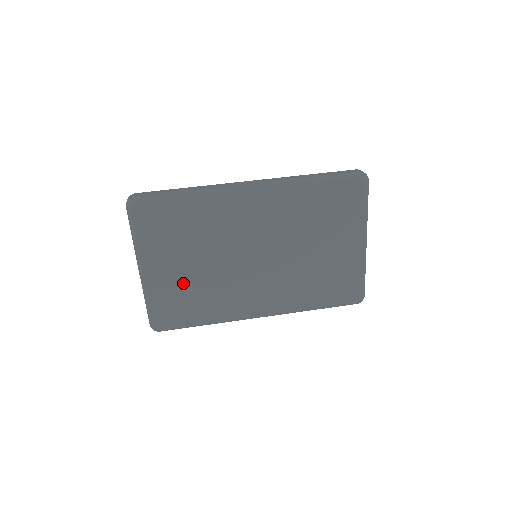
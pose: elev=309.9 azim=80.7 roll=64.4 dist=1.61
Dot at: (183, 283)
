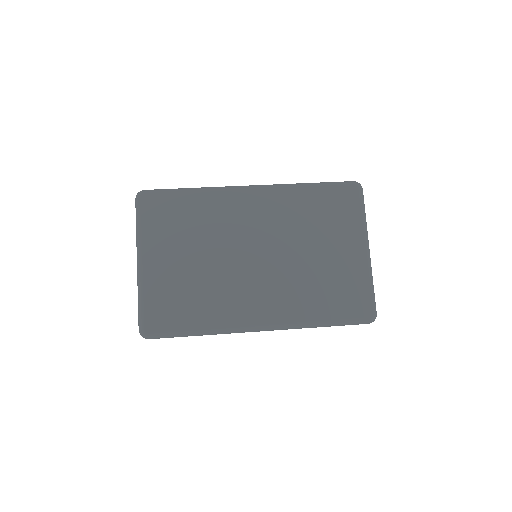
Dot at: (180, 279)
